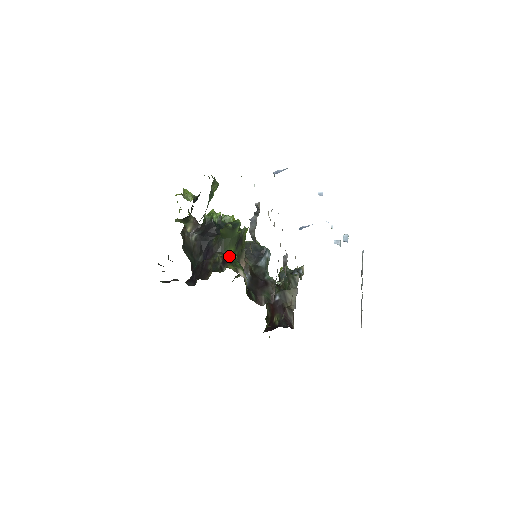
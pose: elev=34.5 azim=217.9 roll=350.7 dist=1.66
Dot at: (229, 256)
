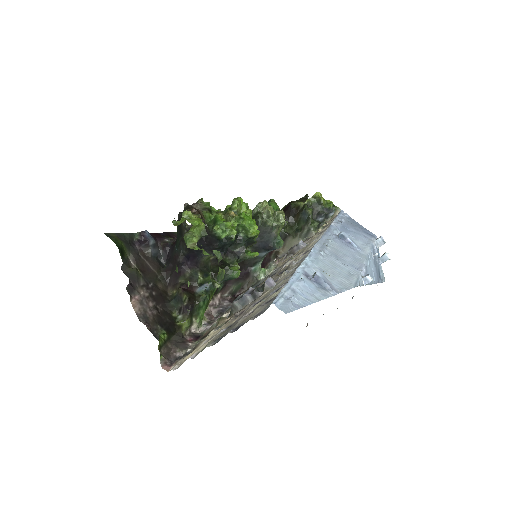
Dot at: occluded
